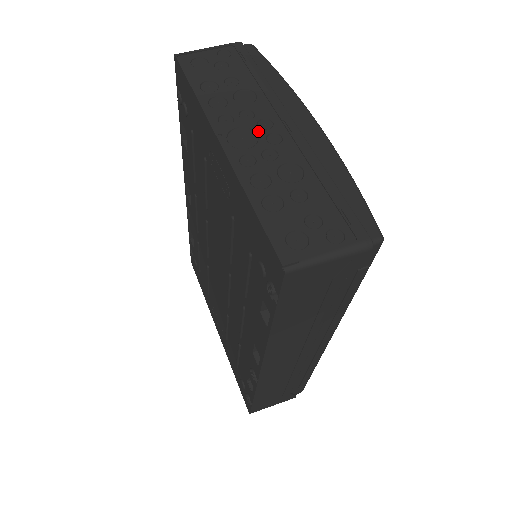
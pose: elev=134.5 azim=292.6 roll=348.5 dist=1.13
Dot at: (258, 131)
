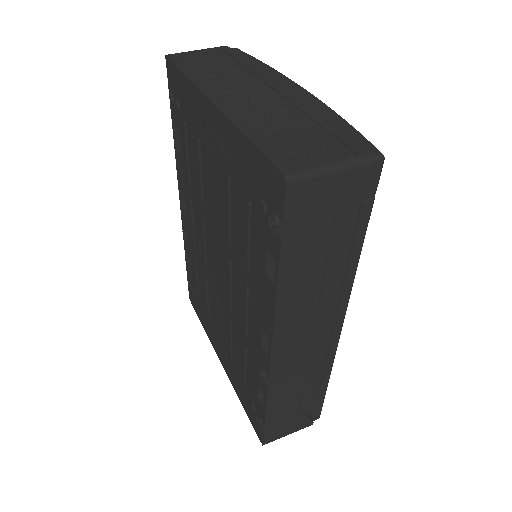
Dot at: (248, 94)
